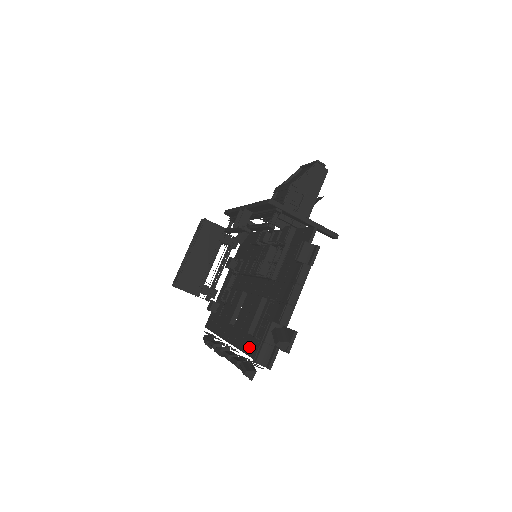
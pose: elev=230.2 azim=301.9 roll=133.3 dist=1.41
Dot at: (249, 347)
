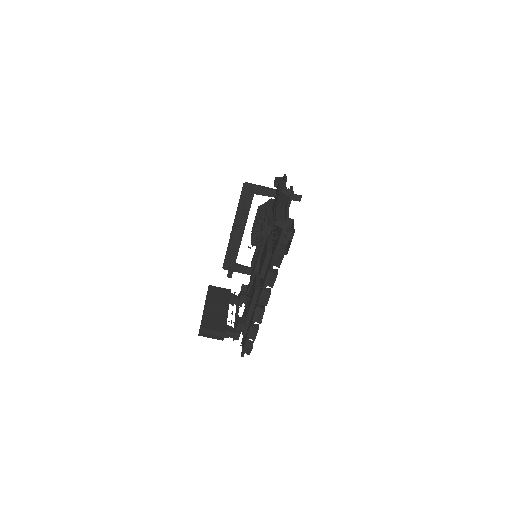
Dot at: occluded
